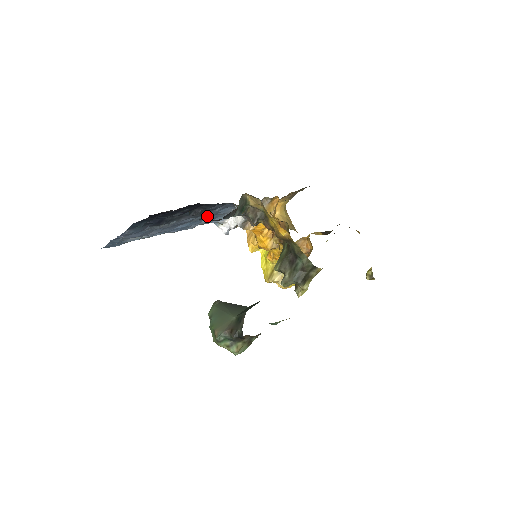
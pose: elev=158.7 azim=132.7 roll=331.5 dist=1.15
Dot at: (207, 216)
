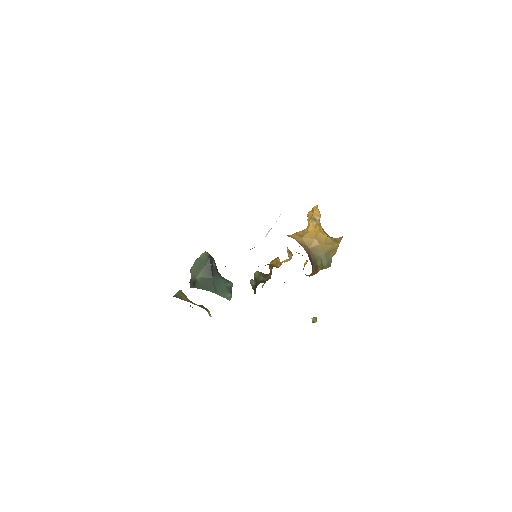
Dot at: occluded
